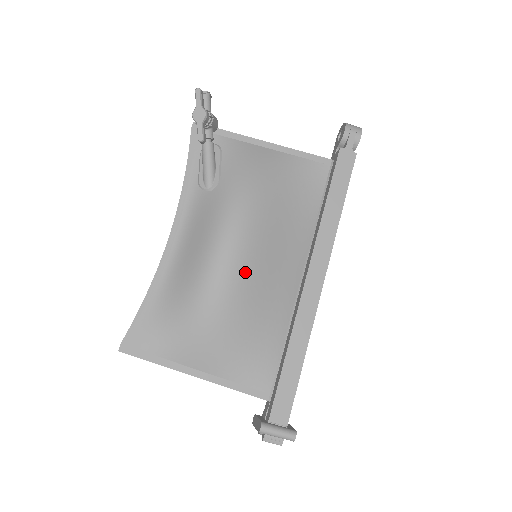
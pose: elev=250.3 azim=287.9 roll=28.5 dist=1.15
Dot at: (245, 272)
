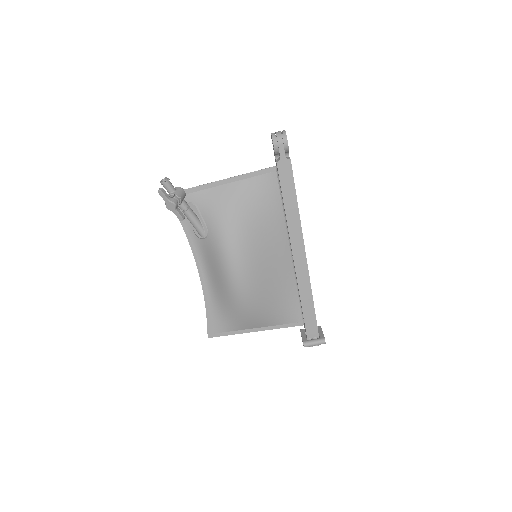
Dot at: (254, 280)
